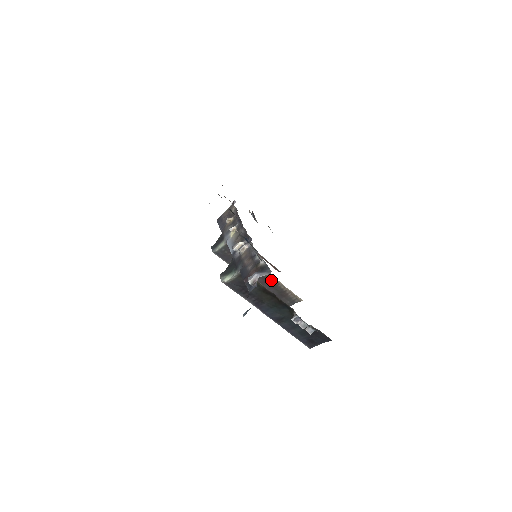
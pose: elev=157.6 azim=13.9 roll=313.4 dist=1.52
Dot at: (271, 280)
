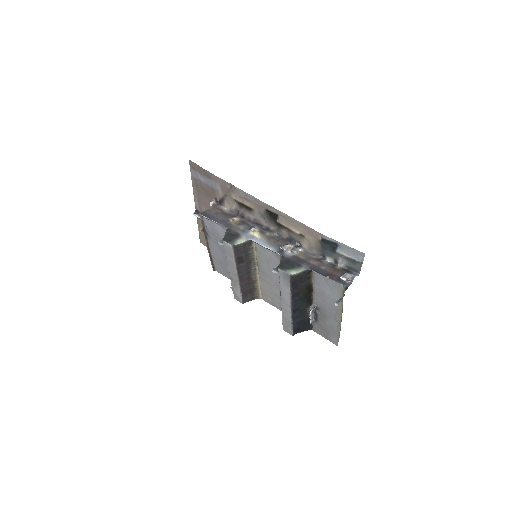
Dot at: (253, 278)
